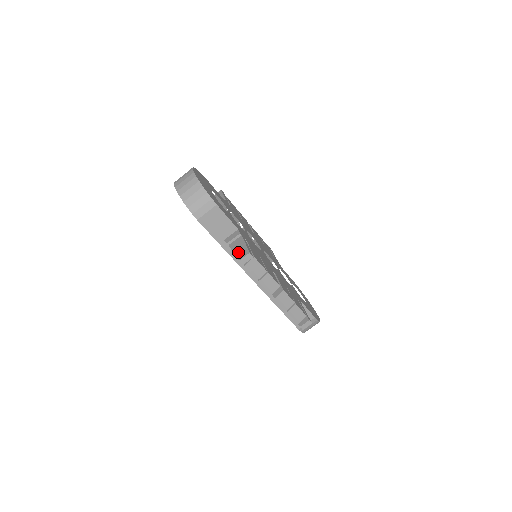
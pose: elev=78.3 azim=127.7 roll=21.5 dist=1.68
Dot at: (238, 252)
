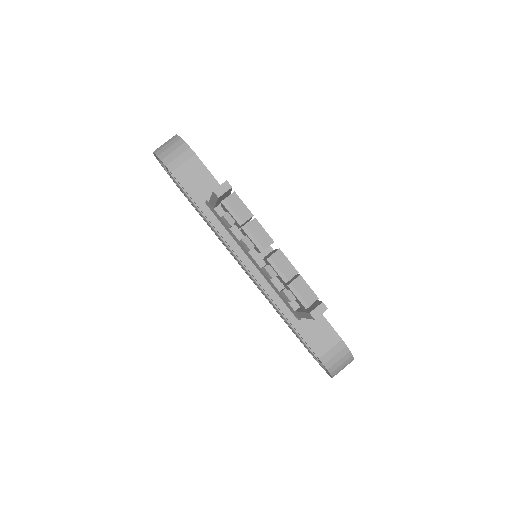
Dot at: occluded
